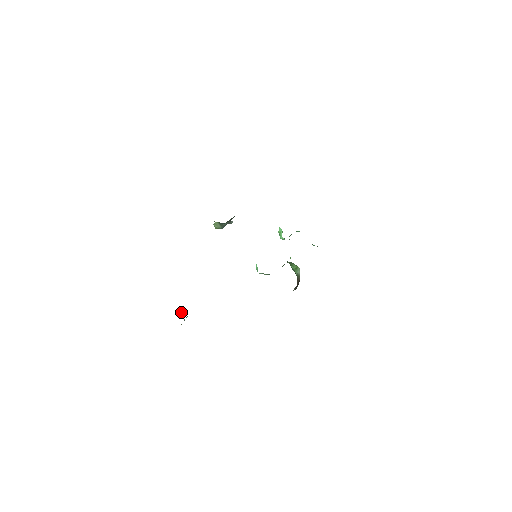
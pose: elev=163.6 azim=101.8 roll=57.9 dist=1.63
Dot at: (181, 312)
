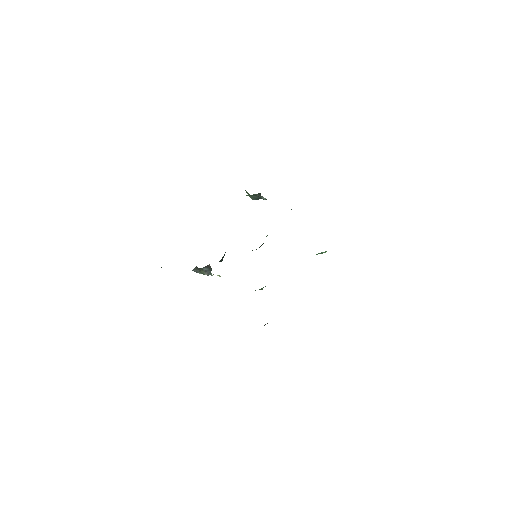
Dot at: (208, 265)
